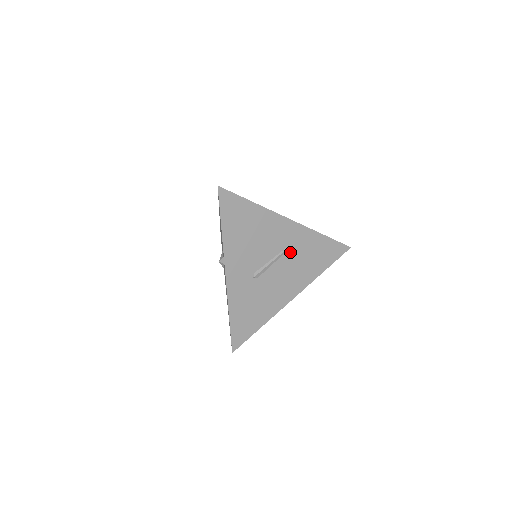
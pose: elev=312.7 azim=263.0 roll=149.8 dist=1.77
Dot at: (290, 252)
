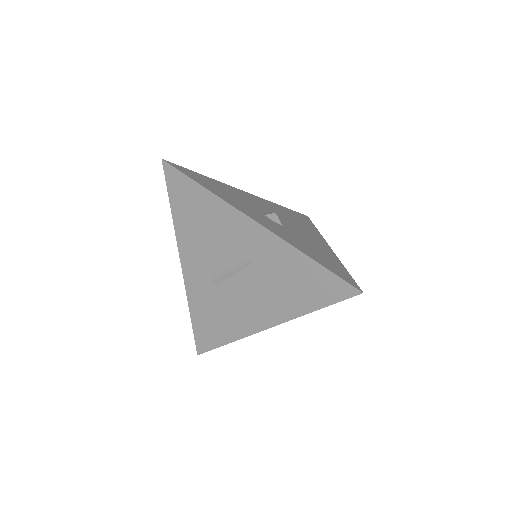
Dot at: (258, 266)
